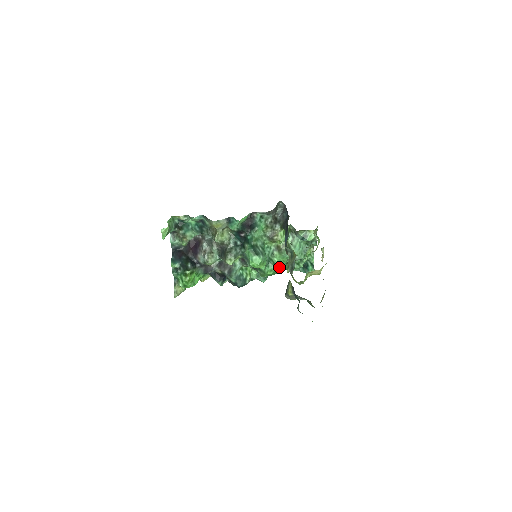
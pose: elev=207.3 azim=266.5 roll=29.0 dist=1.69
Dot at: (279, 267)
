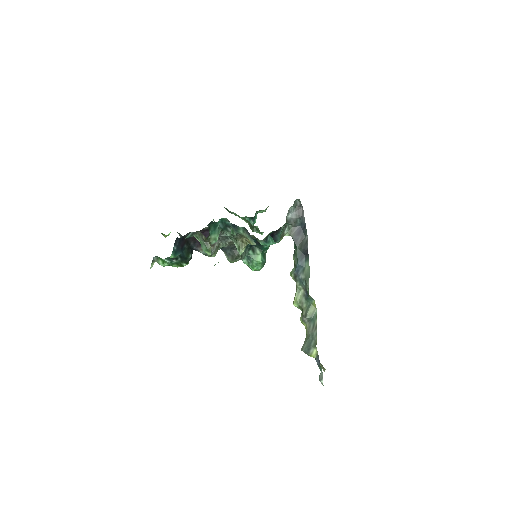
Dot at: occluded
